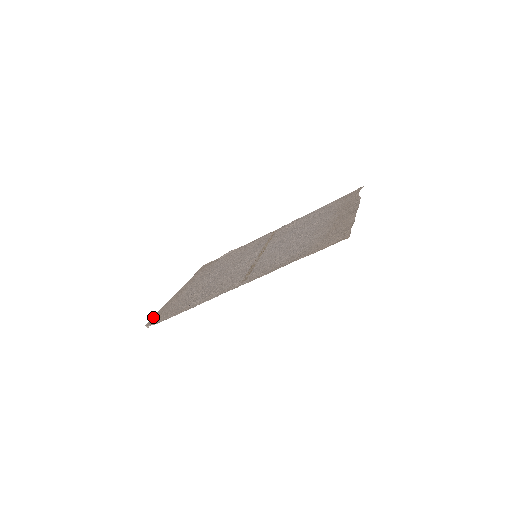
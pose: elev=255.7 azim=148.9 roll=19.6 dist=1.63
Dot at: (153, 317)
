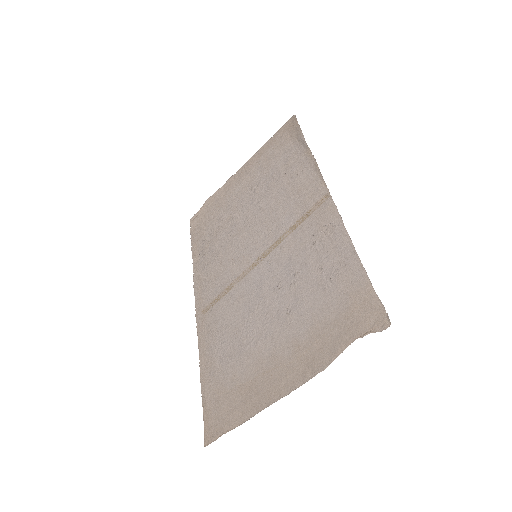
Dot at: (201, 209)
